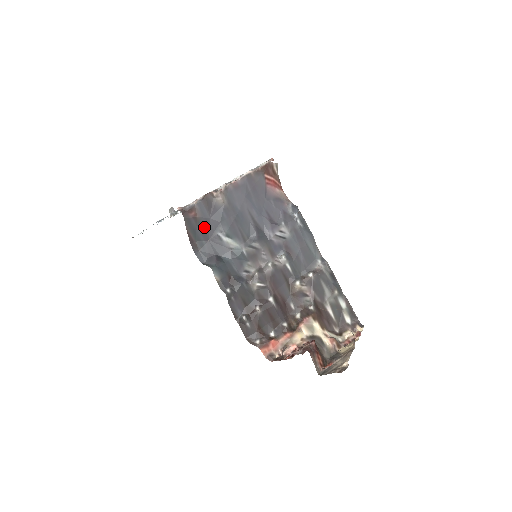
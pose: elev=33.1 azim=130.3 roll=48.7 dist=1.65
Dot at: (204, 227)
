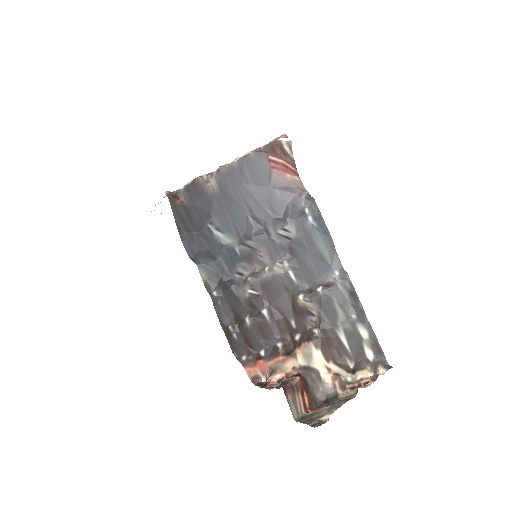
Dot at: (193, 216)
